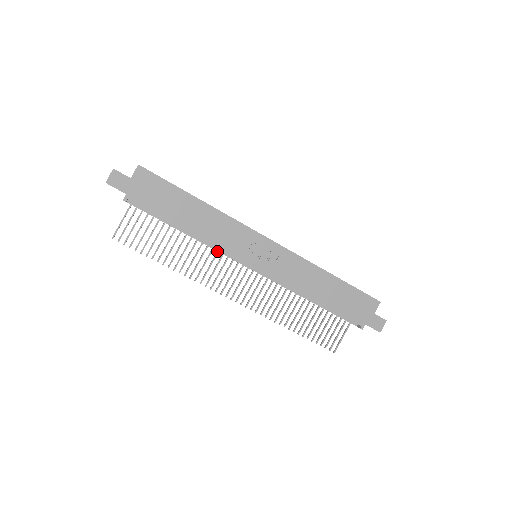
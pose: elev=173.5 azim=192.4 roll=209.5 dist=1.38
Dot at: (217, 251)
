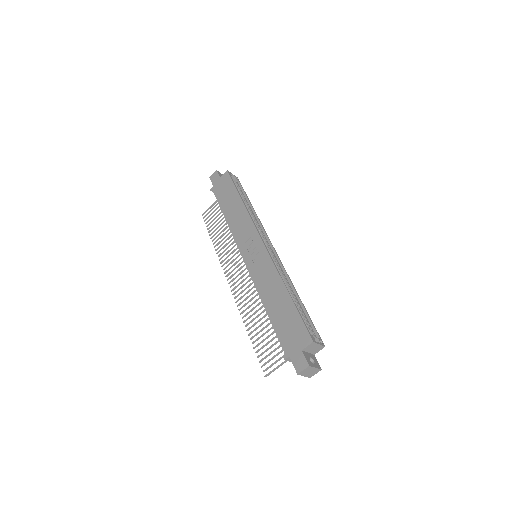
Dot at: occluded
